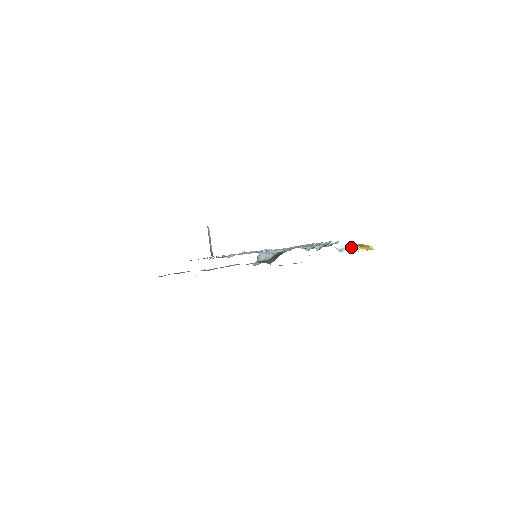
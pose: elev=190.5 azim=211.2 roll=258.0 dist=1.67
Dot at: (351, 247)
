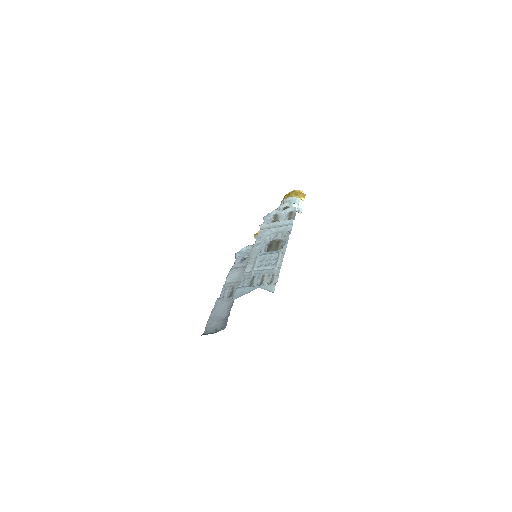
Dot at: (294, 201)
